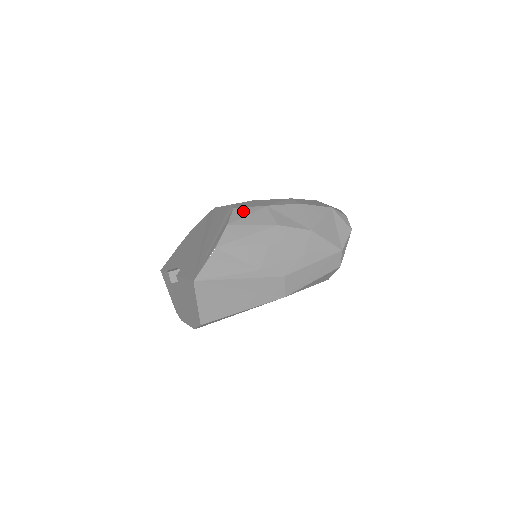
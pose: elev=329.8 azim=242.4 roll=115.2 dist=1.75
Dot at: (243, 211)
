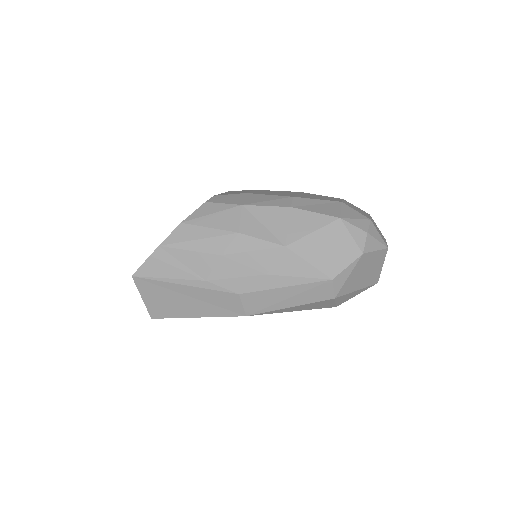
Dot at: (211, 208)
